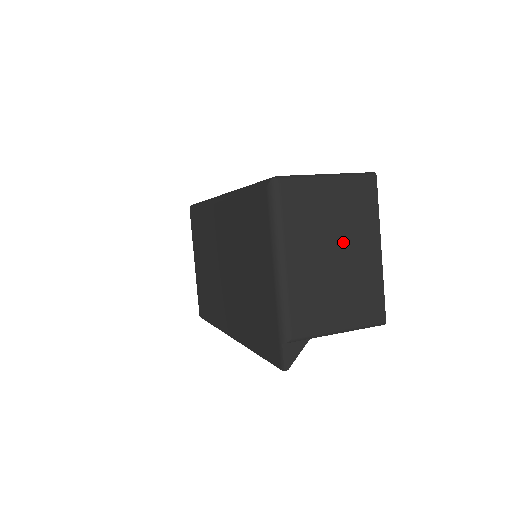
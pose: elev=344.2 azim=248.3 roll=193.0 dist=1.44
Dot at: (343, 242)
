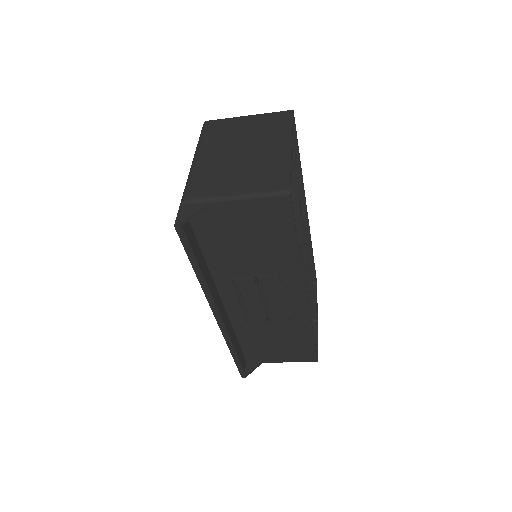
Dot at: (253, 144)
